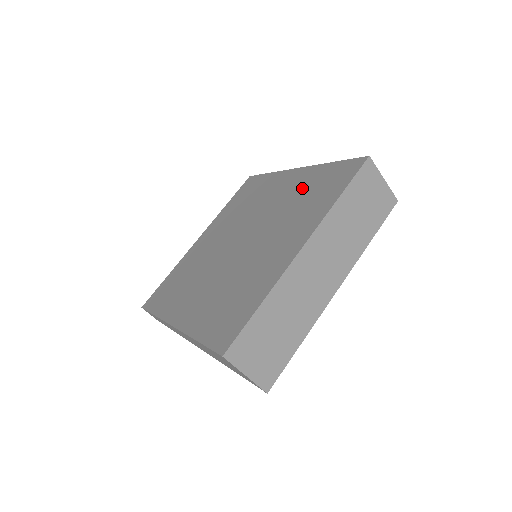
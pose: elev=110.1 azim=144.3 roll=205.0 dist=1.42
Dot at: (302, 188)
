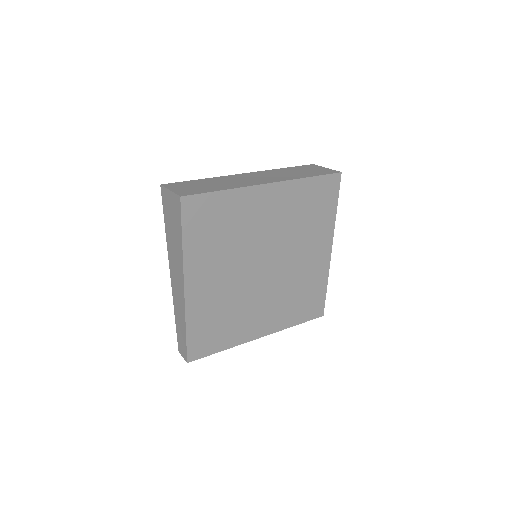
Dot at: occluded
